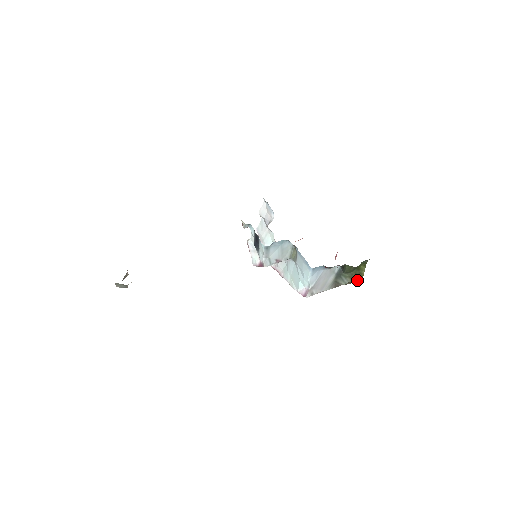
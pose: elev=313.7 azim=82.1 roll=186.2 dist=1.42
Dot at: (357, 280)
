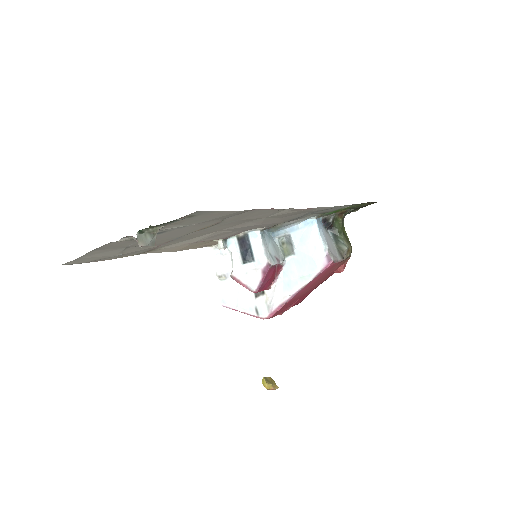
Dot at: (350, 254)
